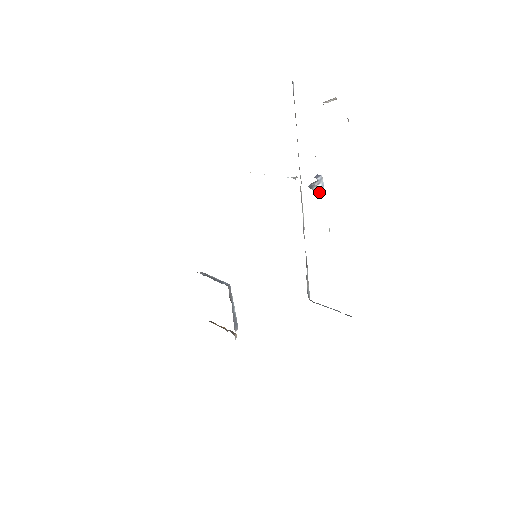
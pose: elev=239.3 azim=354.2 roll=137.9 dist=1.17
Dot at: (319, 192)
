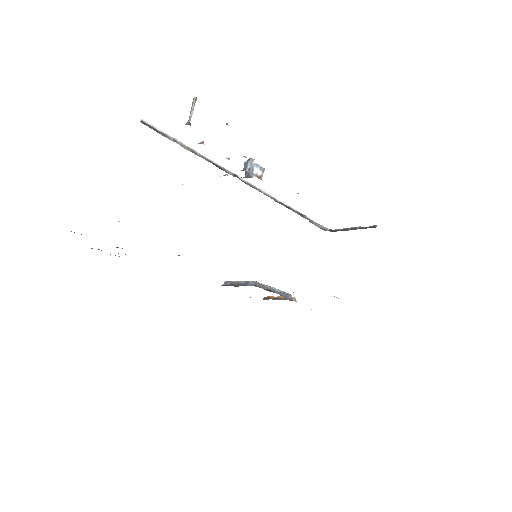
Dot at: (260, 174)
